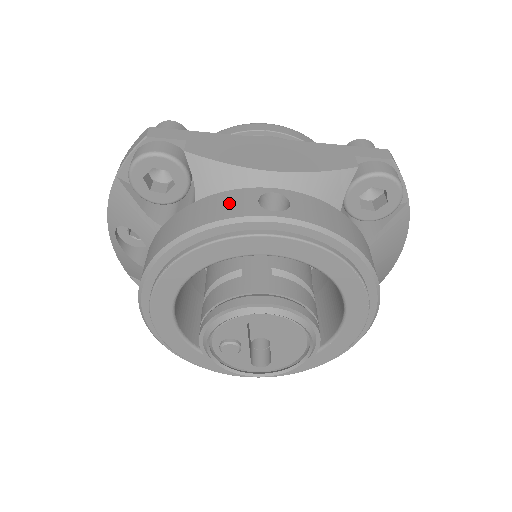
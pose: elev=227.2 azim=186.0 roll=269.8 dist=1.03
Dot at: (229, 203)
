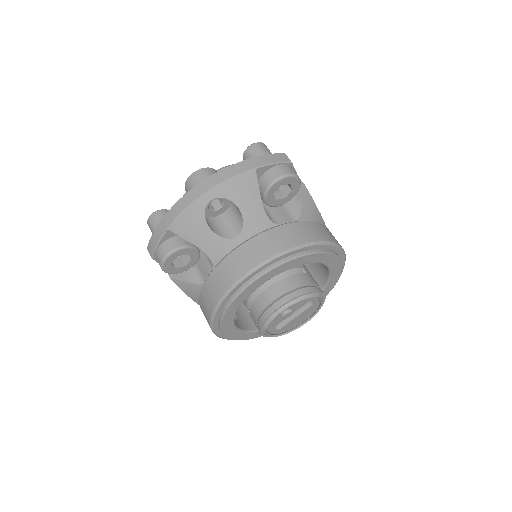
Dot at: (330, 233)
